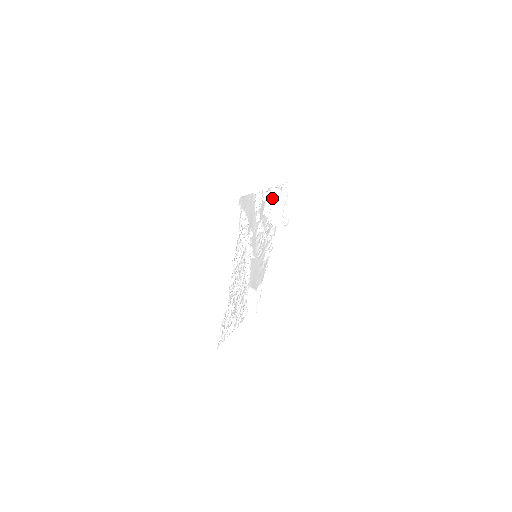
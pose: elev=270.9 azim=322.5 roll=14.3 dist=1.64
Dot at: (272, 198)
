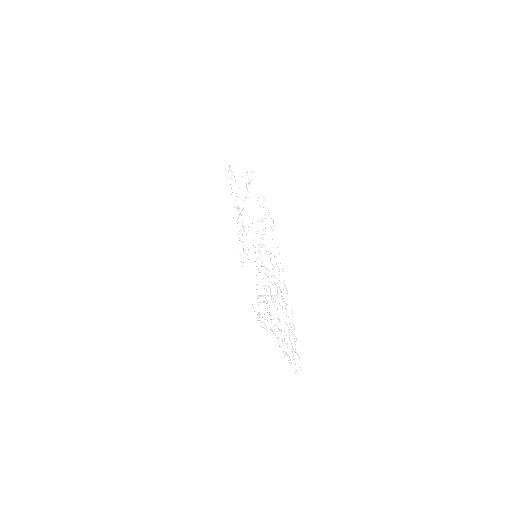
Dot at: occluded
